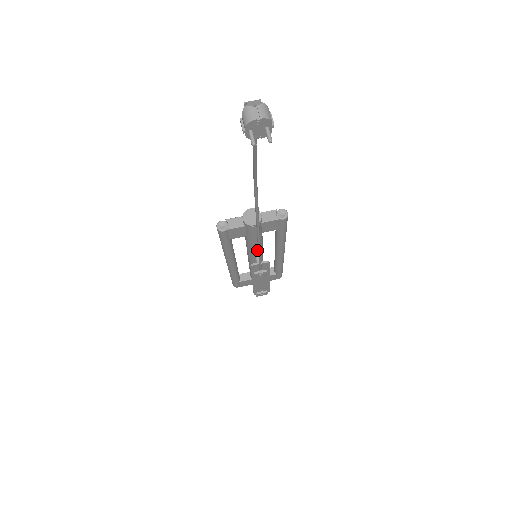
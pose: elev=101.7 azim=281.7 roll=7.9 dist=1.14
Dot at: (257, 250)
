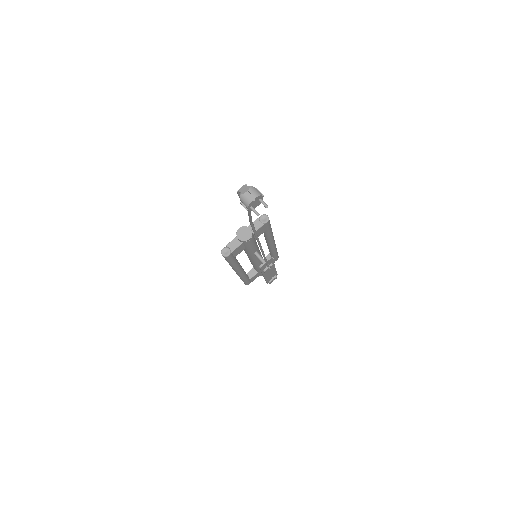
Dot at: (257, 253)
